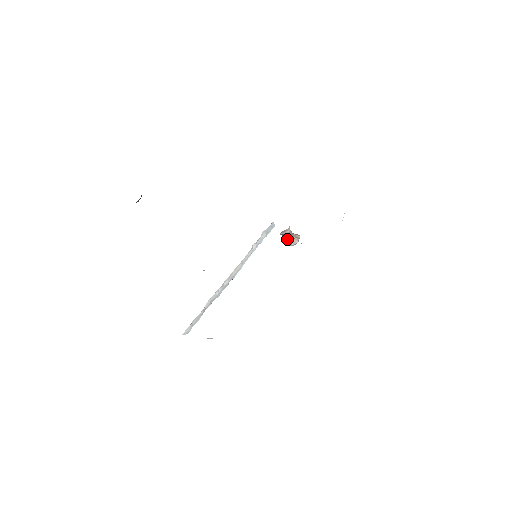
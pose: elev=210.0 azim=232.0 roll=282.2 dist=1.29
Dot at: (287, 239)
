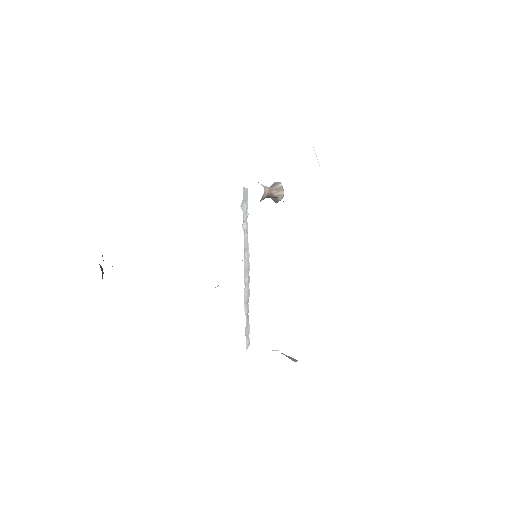
Dot at: (271, 198)
